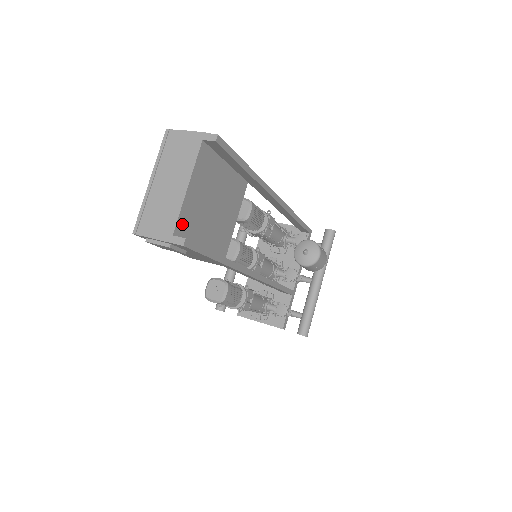
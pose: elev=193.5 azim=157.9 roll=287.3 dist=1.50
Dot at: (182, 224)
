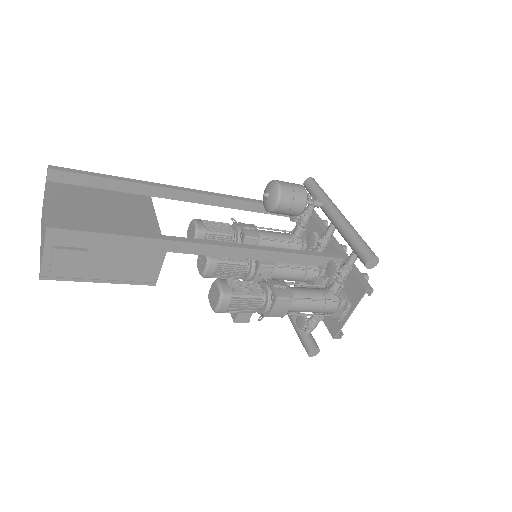
Dot at: occluded
